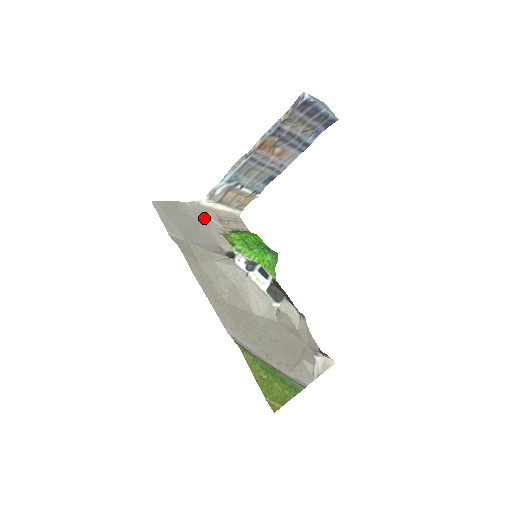
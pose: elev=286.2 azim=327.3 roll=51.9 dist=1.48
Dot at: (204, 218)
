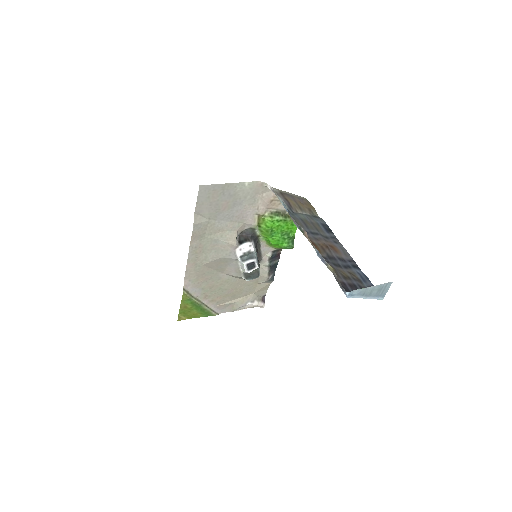
Dot at: (254, 197)
